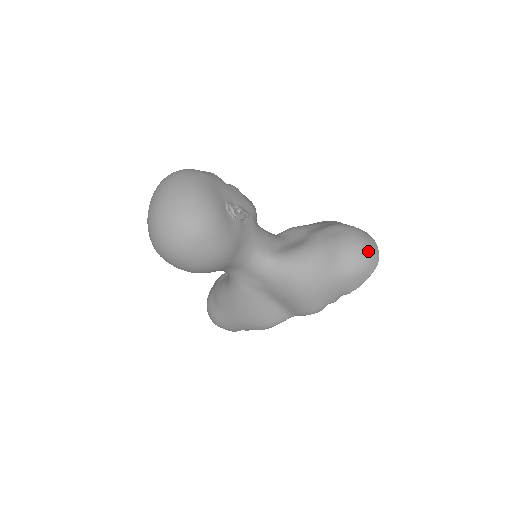
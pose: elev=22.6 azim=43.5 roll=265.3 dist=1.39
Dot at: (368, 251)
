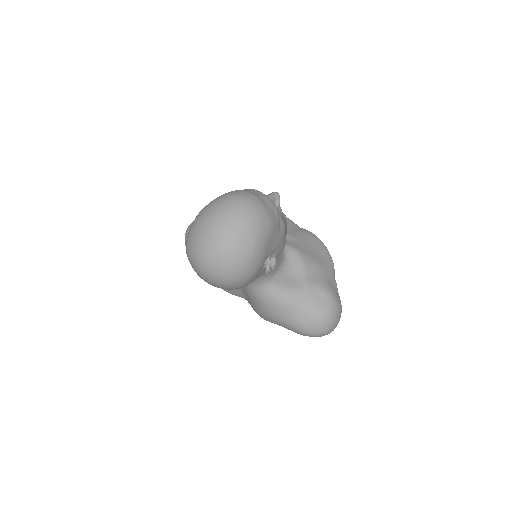
Dot at: (330, 329)
